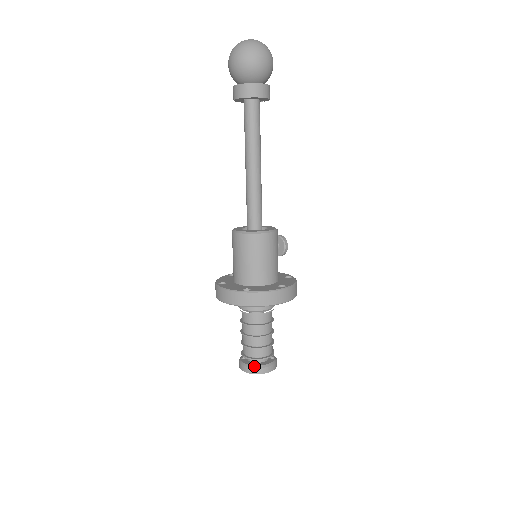
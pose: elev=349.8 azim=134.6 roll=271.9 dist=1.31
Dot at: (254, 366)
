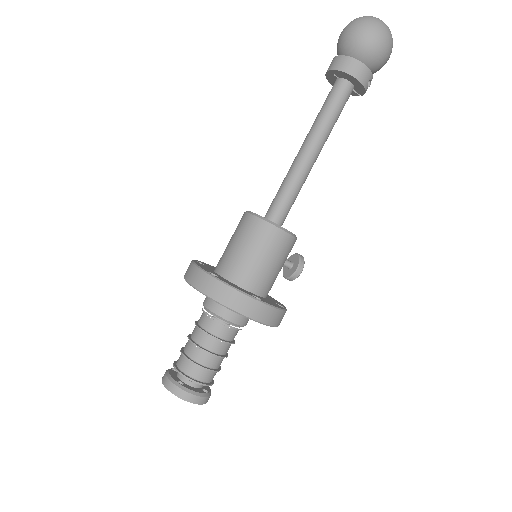
Dot at: (174, 381)
